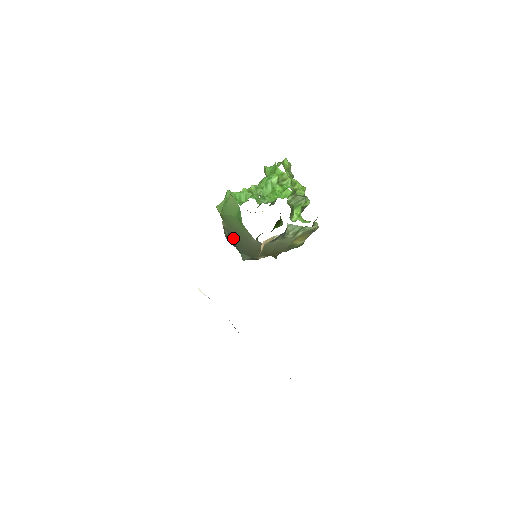
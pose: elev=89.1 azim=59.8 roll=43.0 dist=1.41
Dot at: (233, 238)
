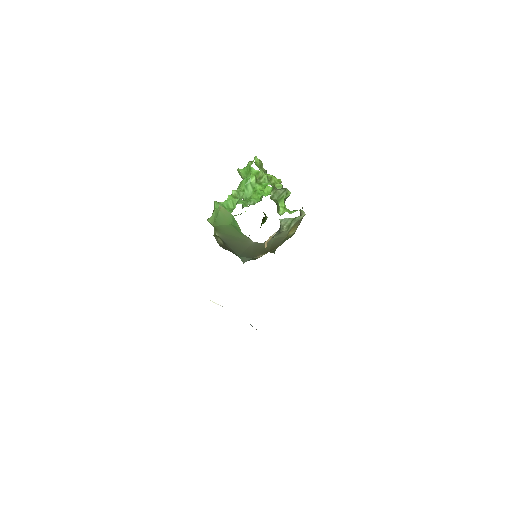
Dot at: (230, 245)
